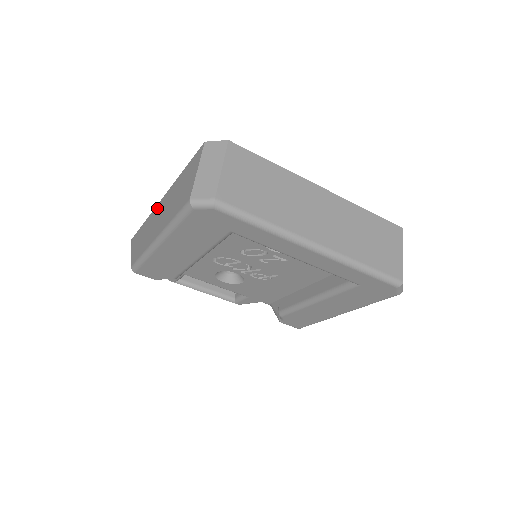
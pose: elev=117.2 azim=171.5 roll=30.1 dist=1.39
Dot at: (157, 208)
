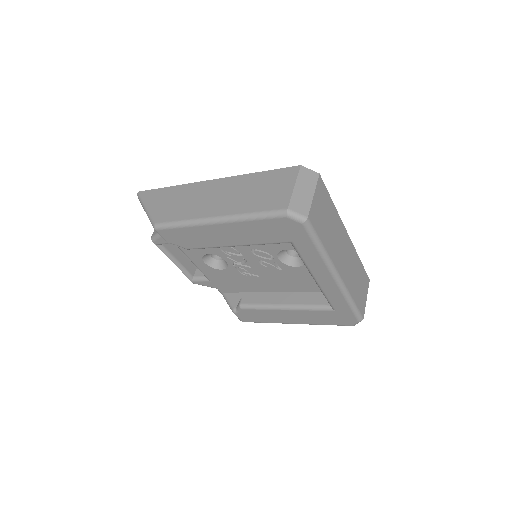
Dot at: (204, 185)
